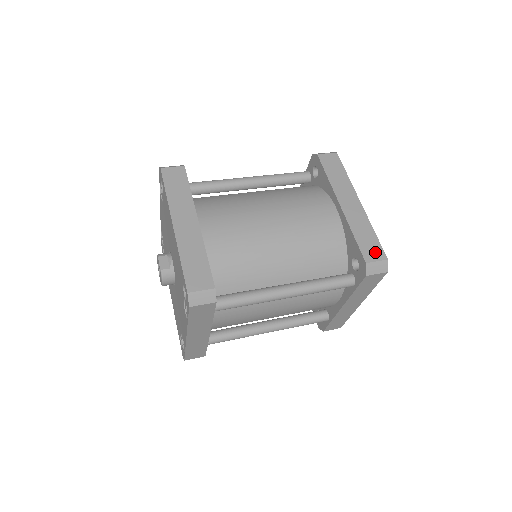
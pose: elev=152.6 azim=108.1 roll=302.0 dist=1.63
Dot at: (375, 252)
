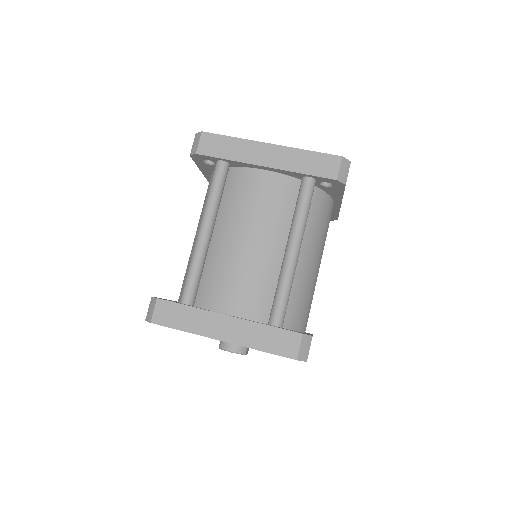
Dot at: occluded
